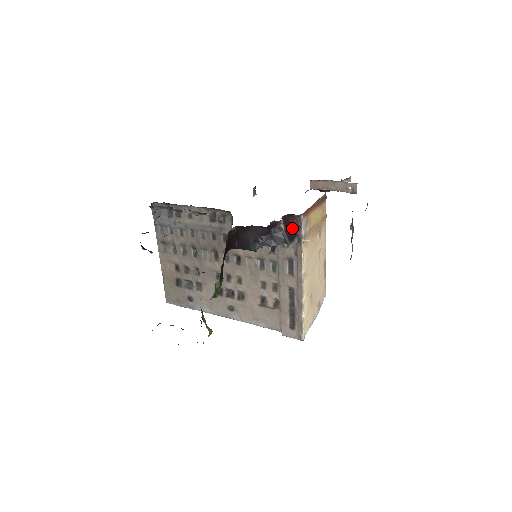
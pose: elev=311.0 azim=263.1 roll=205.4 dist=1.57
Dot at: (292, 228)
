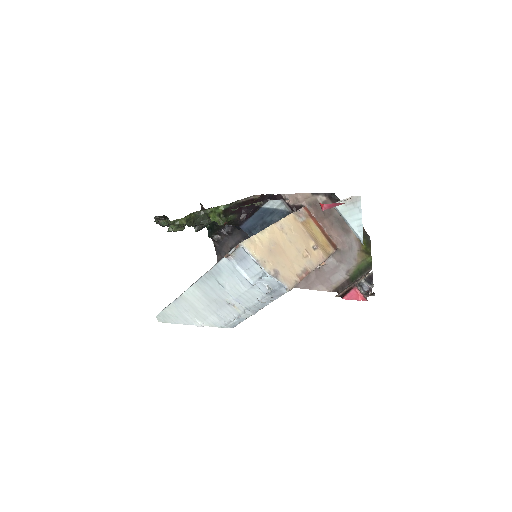
Dot at: occluded
